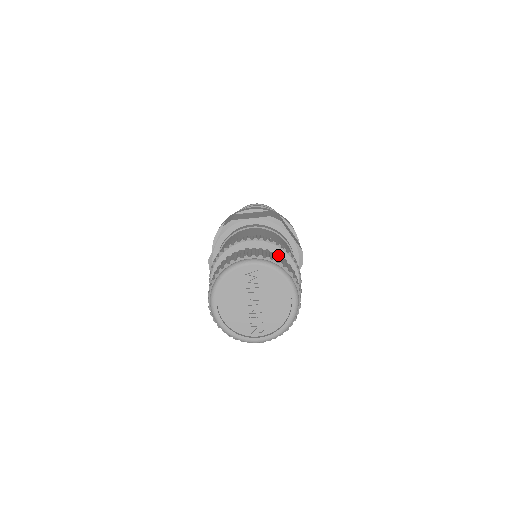
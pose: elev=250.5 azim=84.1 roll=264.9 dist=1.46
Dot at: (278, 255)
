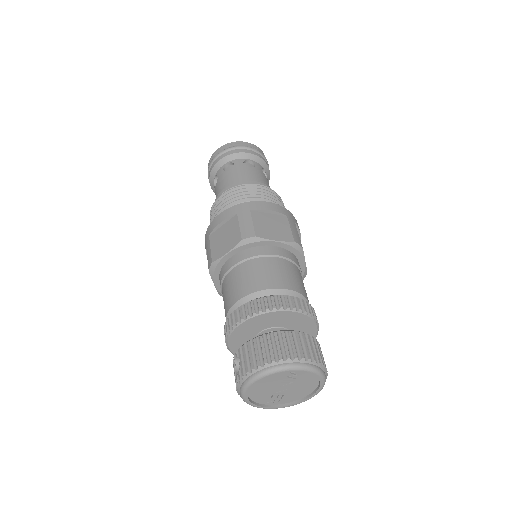
Dot at: (315, 340)
